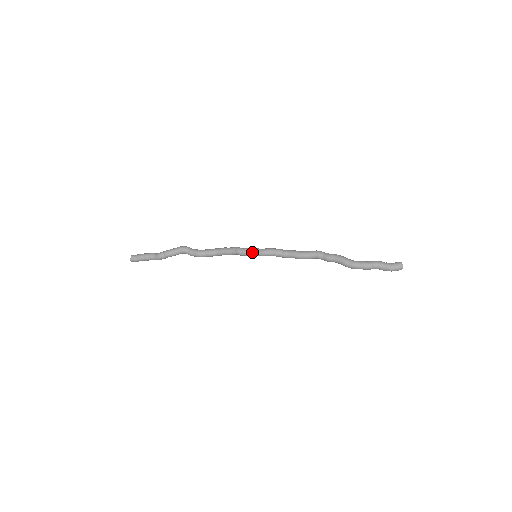
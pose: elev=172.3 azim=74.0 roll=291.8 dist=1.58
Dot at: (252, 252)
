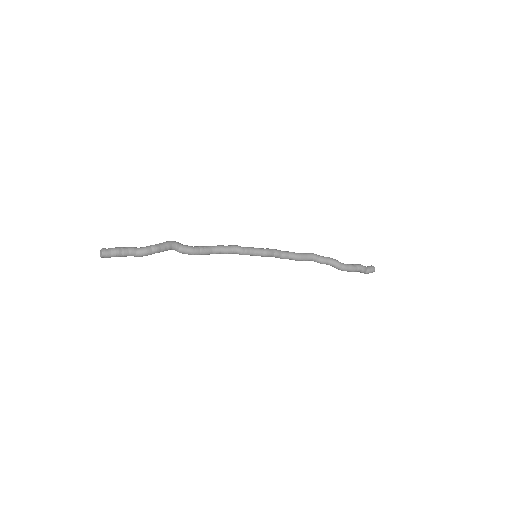
Dot at: (255, 251)
